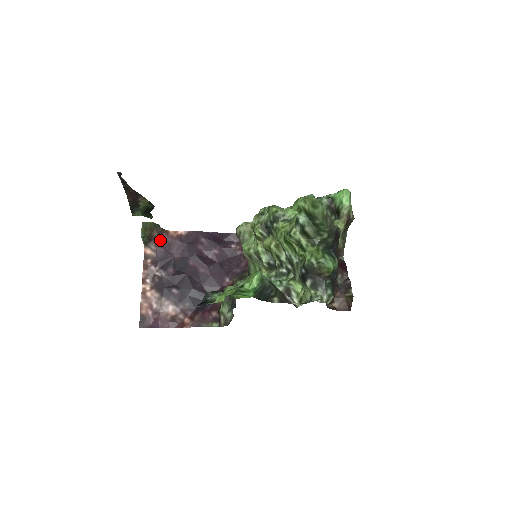
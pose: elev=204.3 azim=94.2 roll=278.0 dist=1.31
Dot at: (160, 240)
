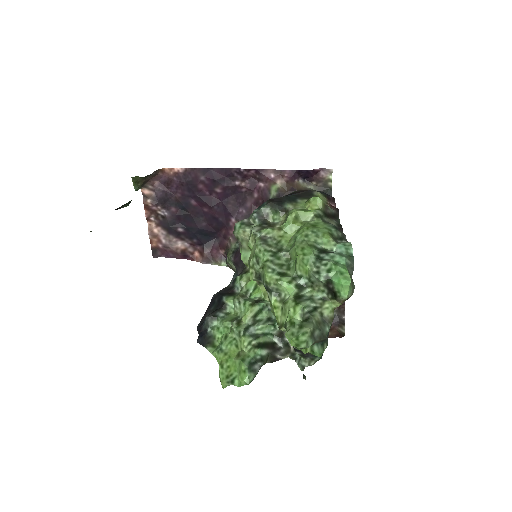
Dot at: (156, 179)
